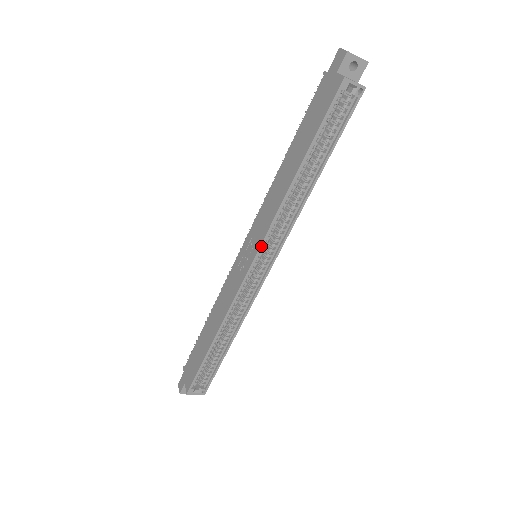
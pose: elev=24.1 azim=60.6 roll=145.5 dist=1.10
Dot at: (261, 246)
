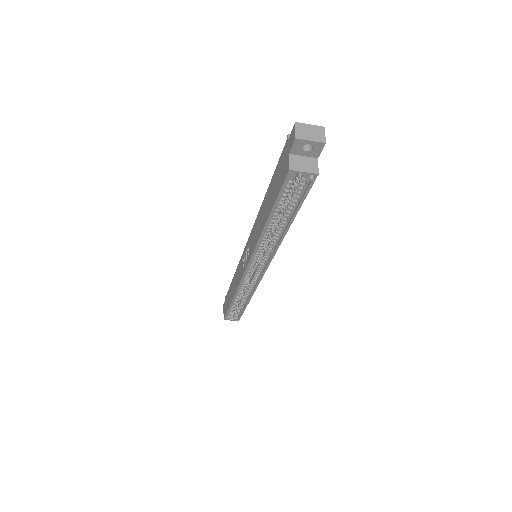
Dot at: (250, 262)
